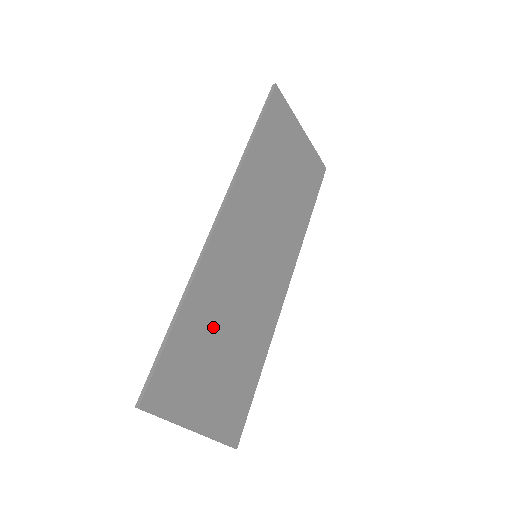
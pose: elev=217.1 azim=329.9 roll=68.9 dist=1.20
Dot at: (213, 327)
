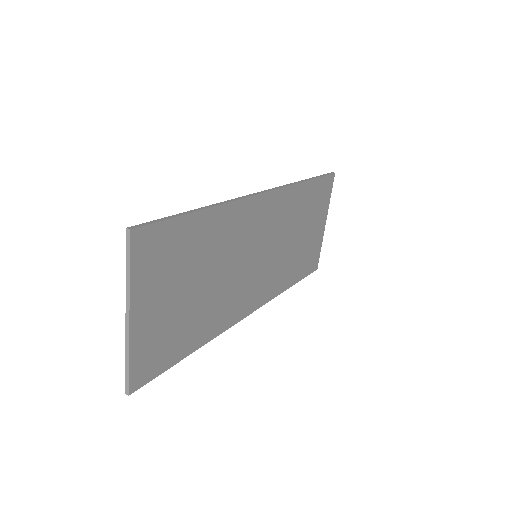
Dot at: (206, 258)
